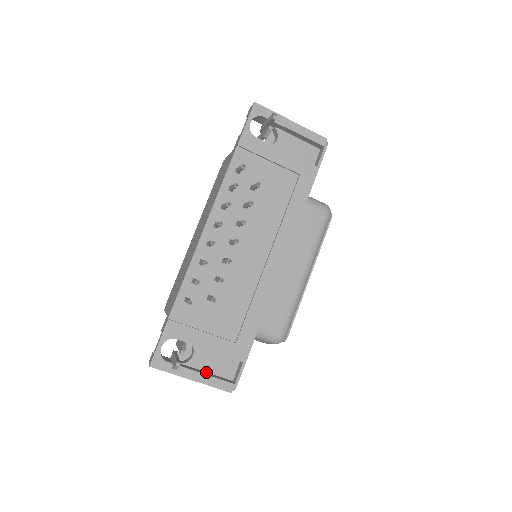
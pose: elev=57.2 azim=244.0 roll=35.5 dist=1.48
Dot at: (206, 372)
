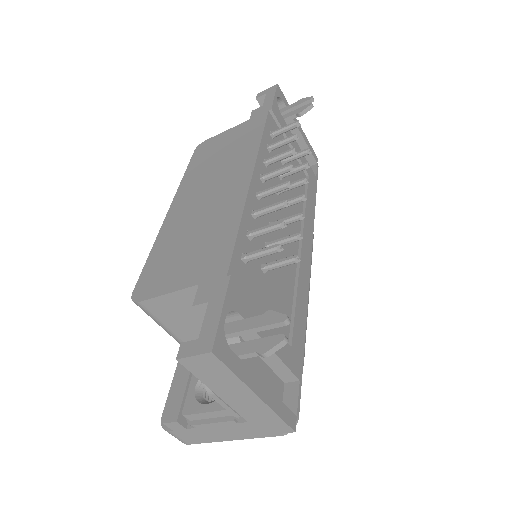
Dot at: occluded
